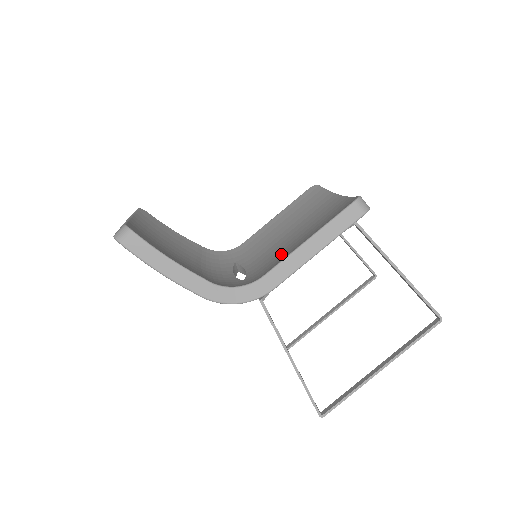
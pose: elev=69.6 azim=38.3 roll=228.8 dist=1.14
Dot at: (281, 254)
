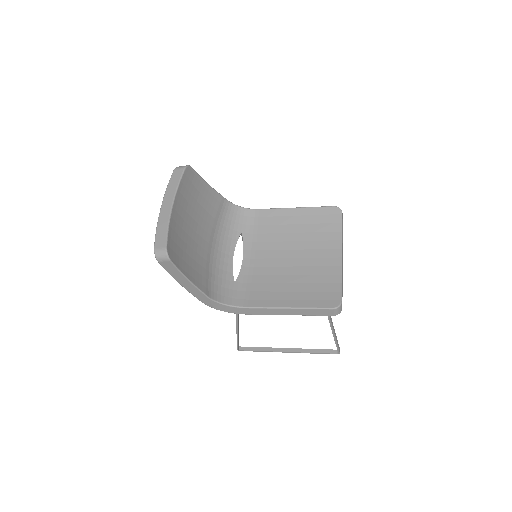
Dot at: (270, 284)
